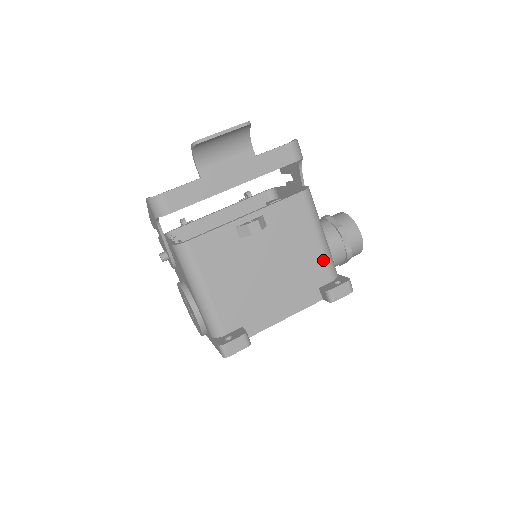
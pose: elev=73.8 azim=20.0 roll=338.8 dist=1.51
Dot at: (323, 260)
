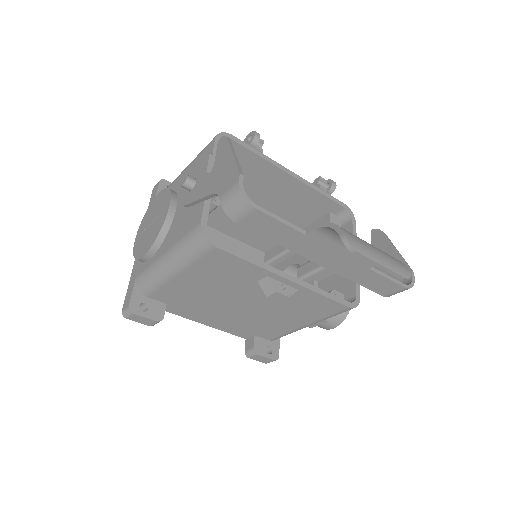
Dot at: (285, 332)
